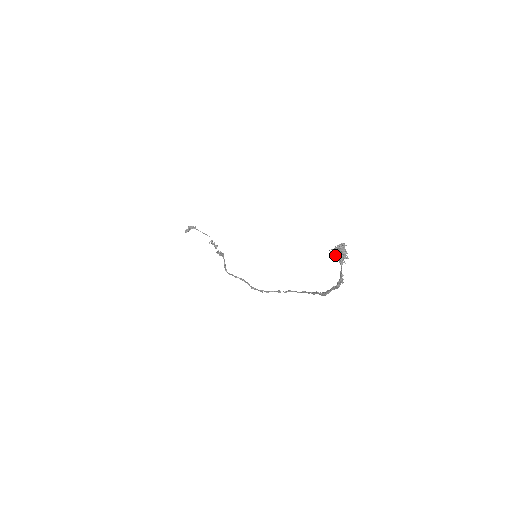
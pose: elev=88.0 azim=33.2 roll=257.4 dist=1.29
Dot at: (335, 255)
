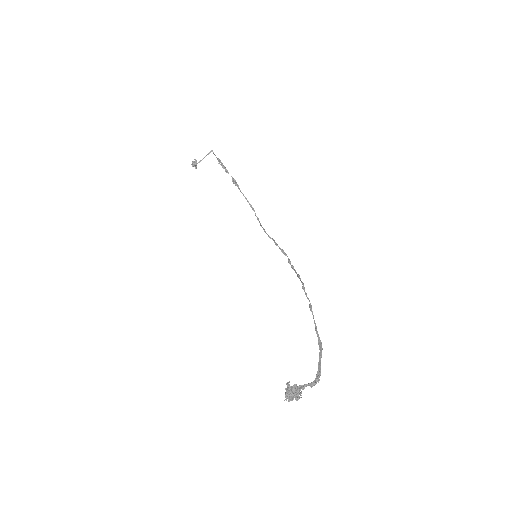
Dot at: occluded
